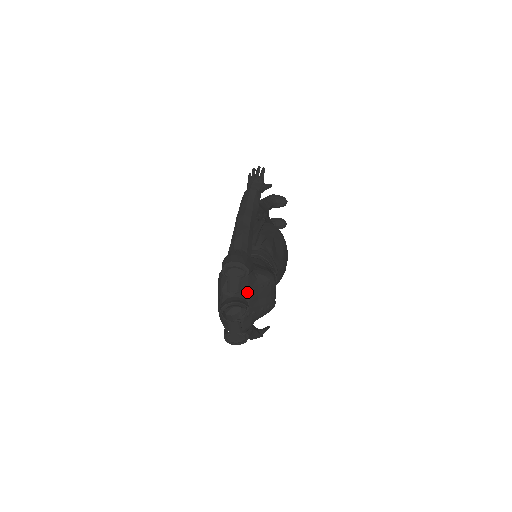
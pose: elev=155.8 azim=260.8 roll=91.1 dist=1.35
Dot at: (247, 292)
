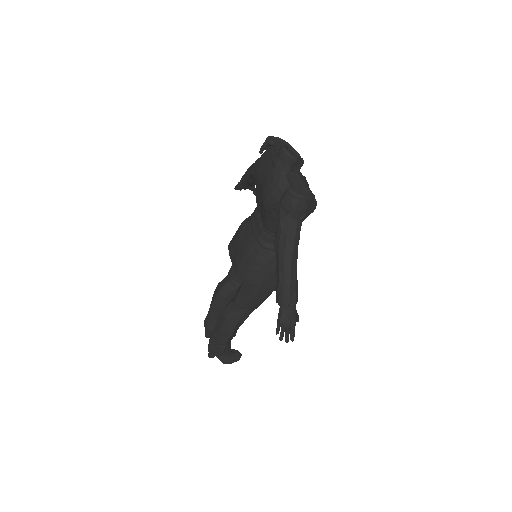
Dot at: occluded
